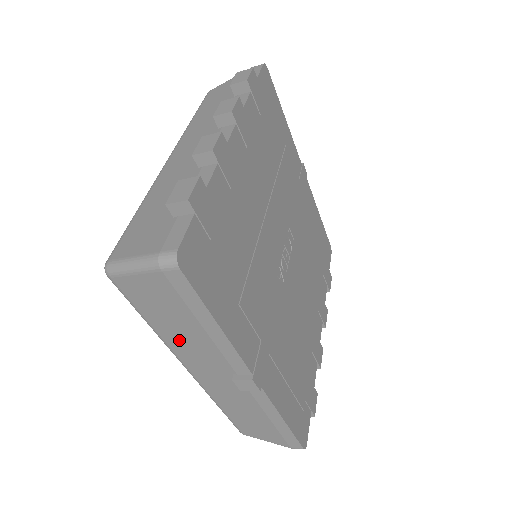
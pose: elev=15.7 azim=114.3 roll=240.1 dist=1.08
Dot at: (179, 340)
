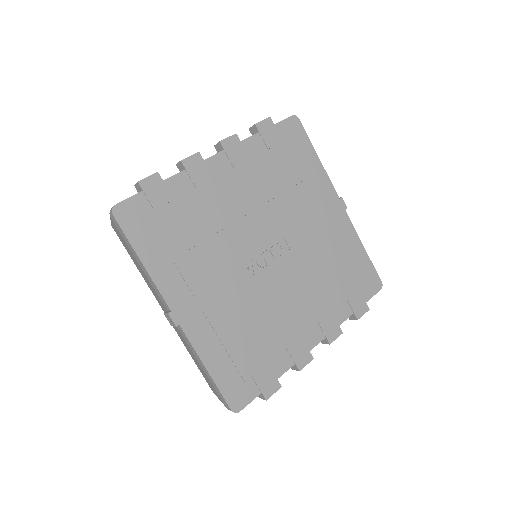
Dot at: (145, 278)
